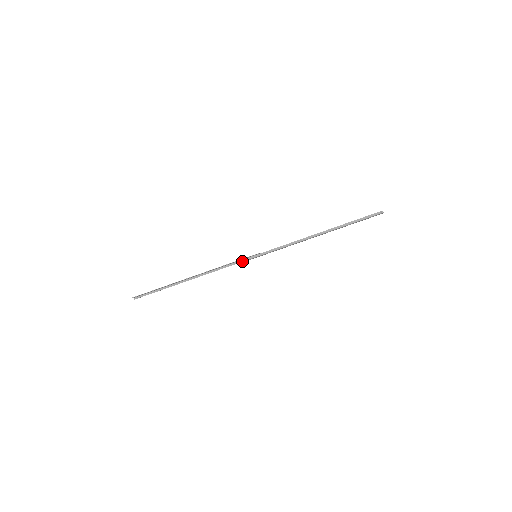
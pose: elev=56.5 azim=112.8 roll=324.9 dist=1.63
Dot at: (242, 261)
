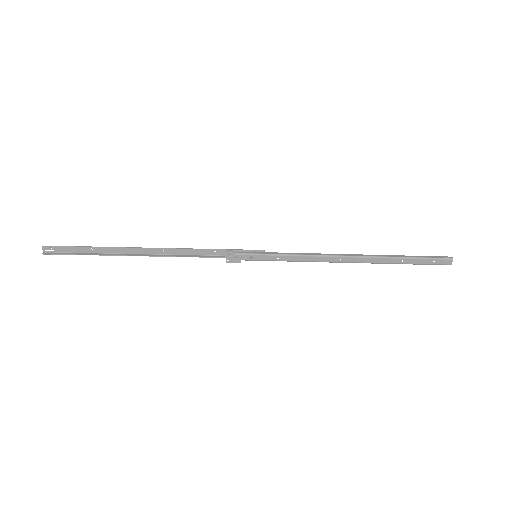
Dot at: (233, 256)
